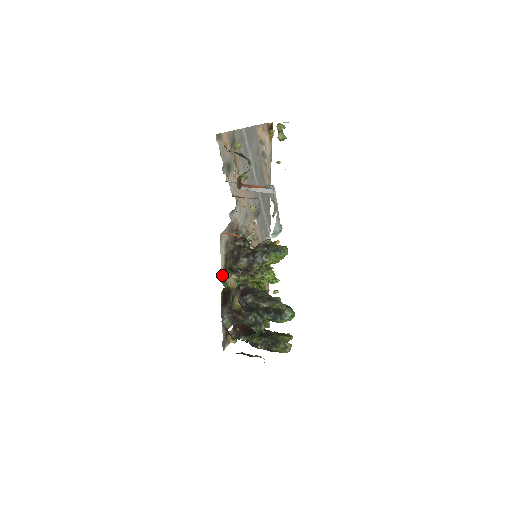
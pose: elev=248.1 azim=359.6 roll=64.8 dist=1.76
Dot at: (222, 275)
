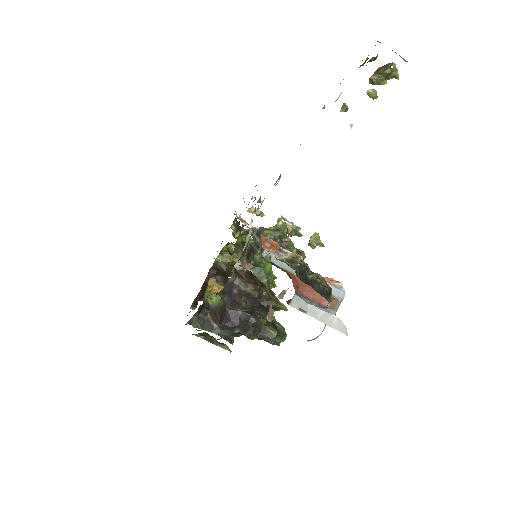
Dot at: occluded
